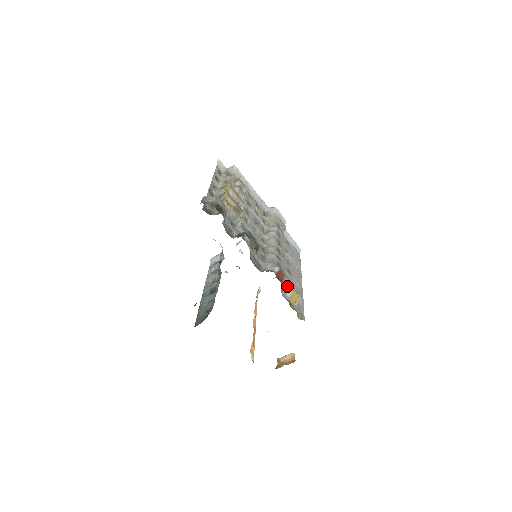
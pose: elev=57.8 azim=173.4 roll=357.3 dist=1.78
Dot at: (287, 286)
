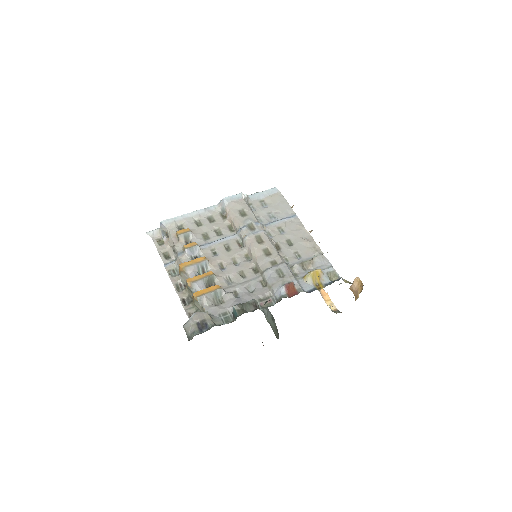
Dot at: (301, 269)
